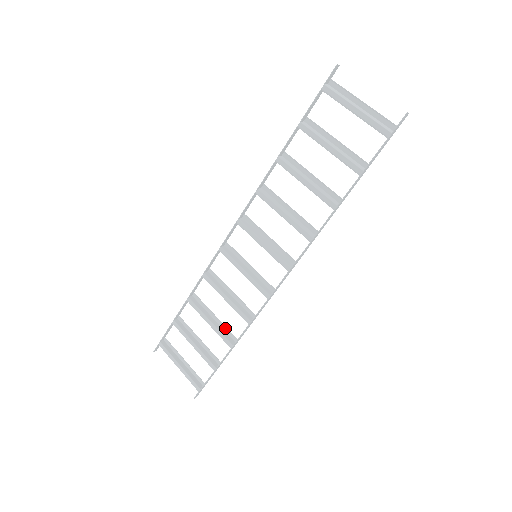
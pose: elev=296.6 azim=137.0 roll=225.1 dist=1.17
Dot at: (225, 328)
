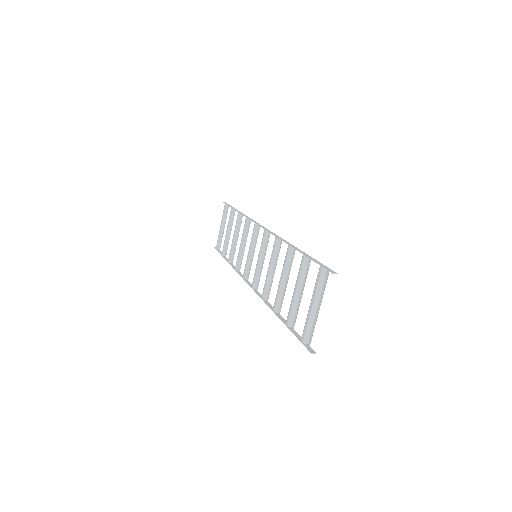
Dot at: occluded
